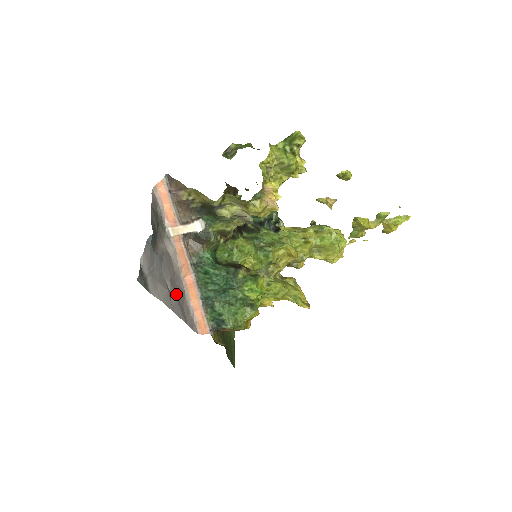
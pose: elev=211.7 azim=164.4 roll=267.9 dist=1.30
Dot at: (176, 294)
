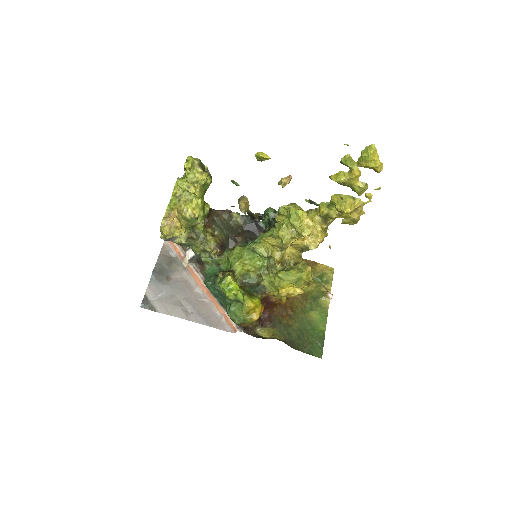
Dot at: (195, 307)
